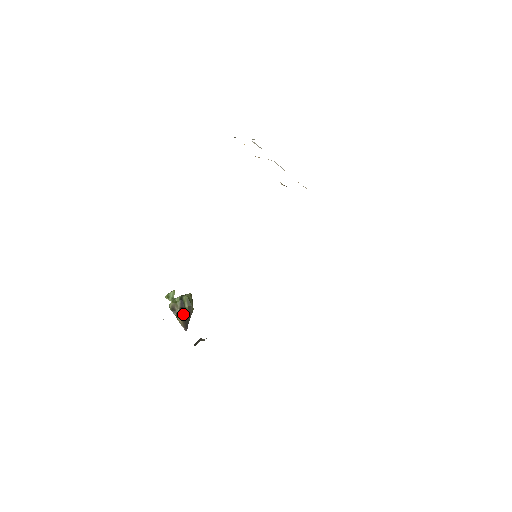
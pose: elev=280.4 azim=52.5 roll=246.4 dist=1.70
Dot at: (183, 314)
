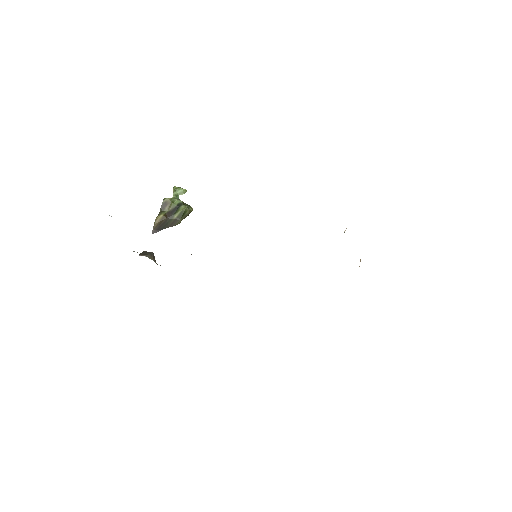
Dot at: (166, 218)
